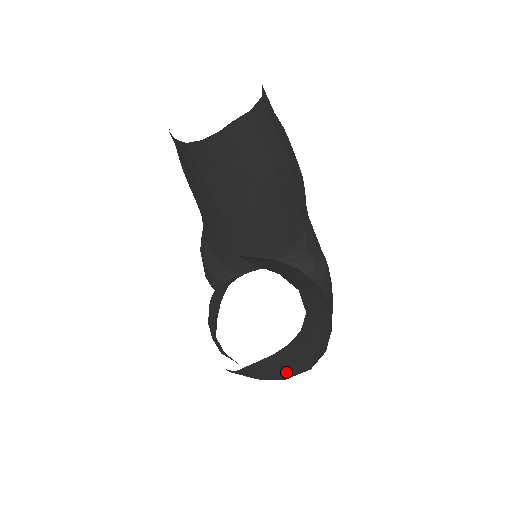
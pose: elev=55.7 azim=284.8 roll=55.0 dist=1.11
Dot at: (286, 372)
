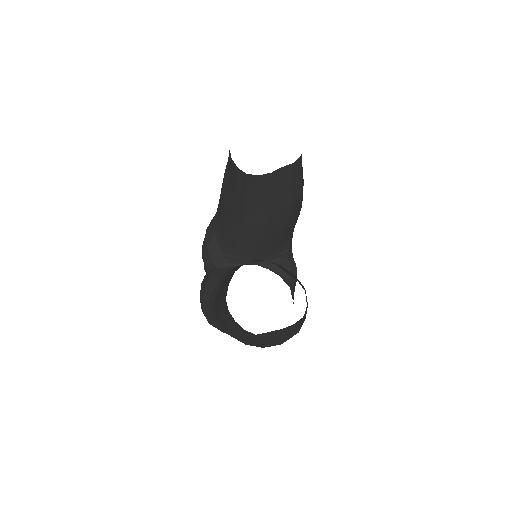
Dot at: (276, 342)
